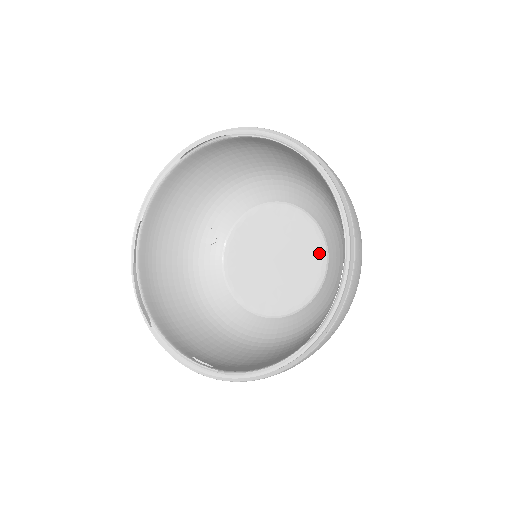
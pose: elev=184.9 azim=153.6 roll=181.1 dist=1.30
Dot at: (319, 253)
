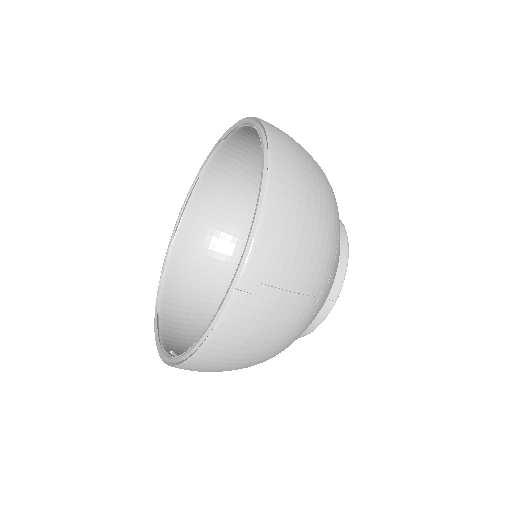
Dot at: occluded
